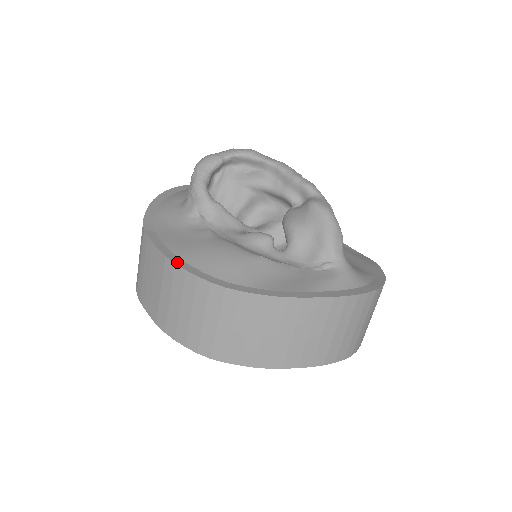
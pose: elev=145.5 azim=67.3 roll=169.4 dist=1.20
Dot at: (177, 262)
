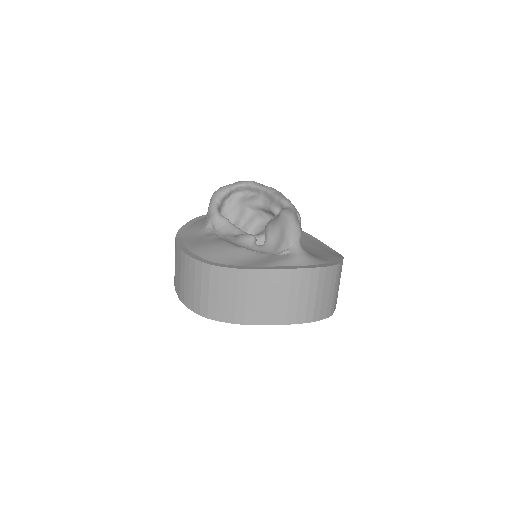
Dot at: (187, 252)
